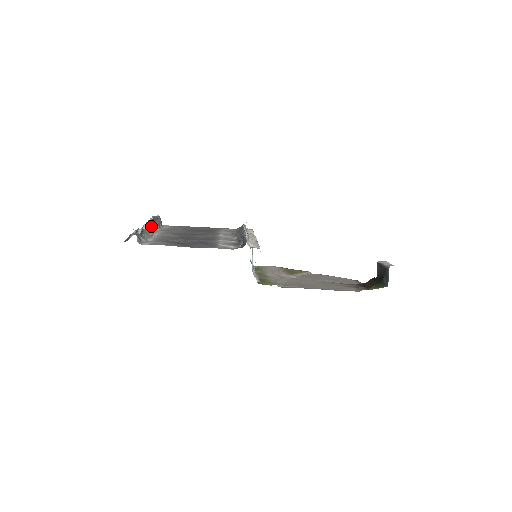
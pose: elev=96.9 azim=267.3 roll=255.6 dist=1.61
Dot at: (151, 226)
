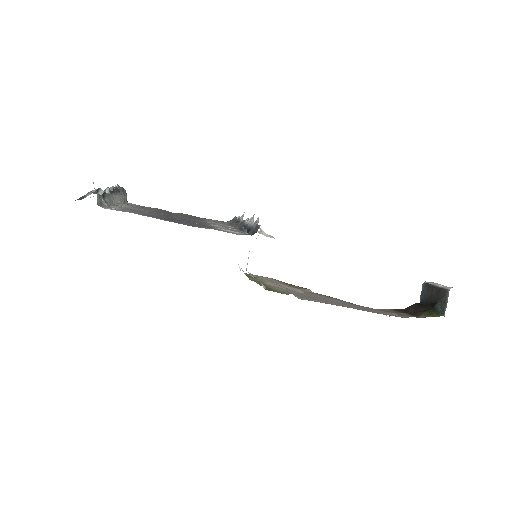
Dot at: (116, 194)
